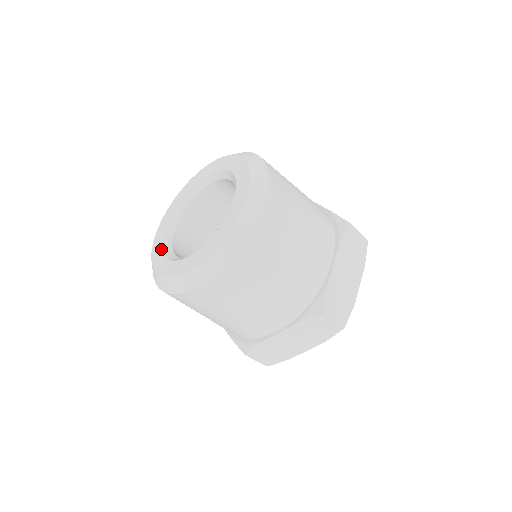
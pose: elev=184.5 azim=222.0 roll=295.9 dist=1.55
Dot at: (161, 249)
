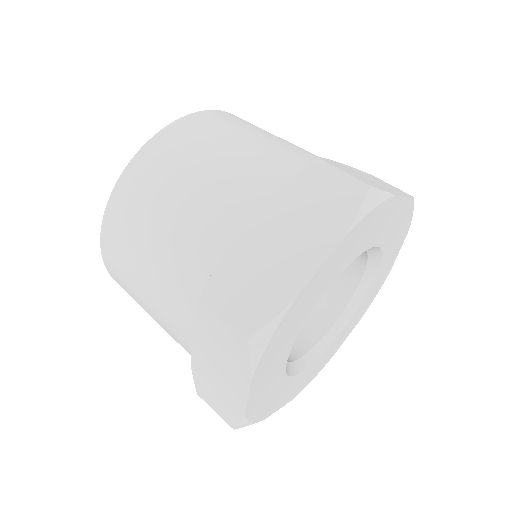
Dot at: occluded
